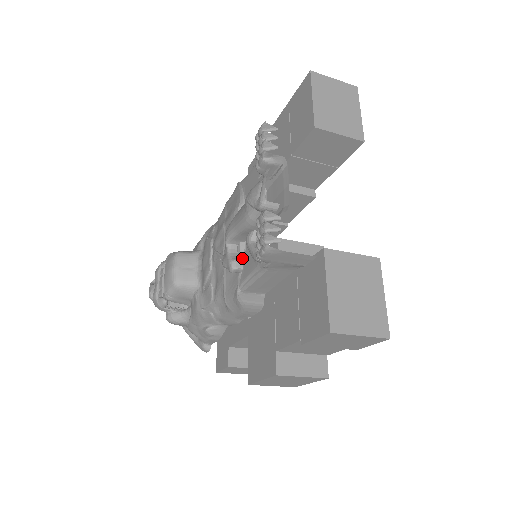
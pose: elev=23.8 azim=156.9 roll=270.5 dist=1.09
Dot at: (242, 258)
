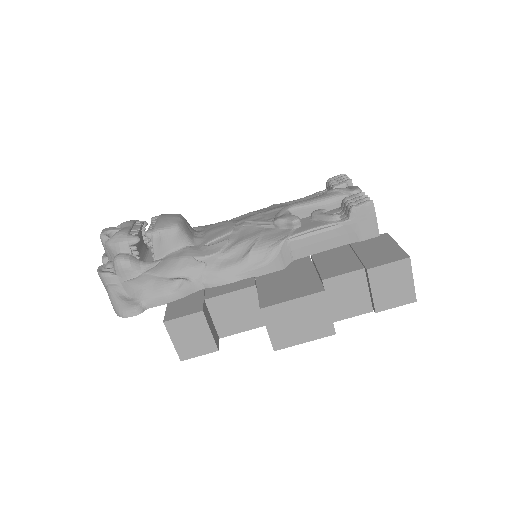
Dot at: occluded
